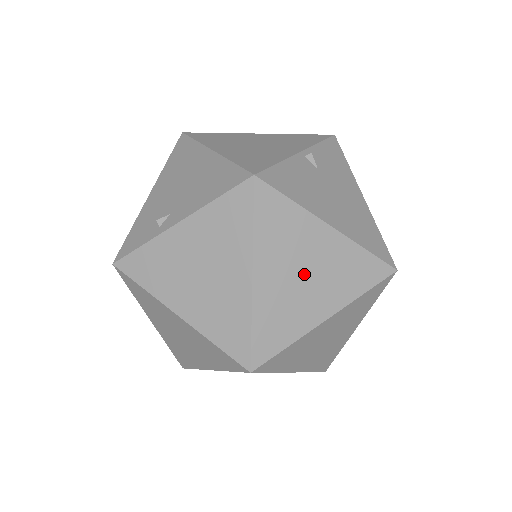
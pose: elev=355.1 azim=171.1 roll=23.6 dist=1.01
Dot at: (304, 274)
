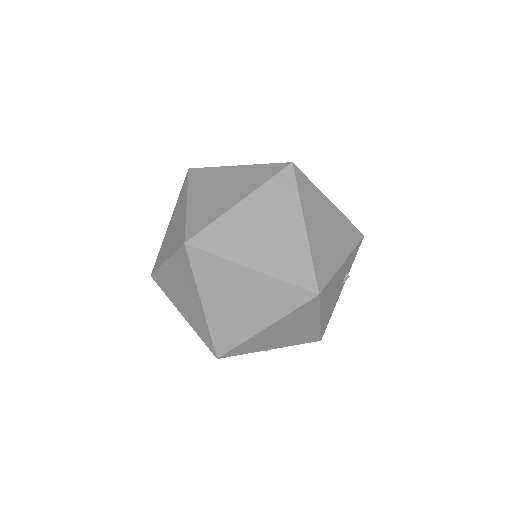
Dot at: (220, 189)
